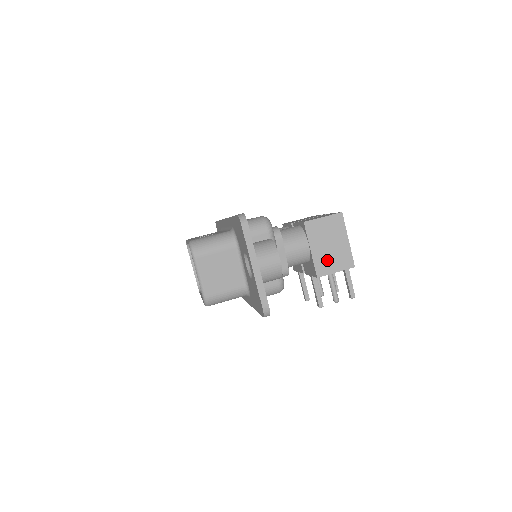
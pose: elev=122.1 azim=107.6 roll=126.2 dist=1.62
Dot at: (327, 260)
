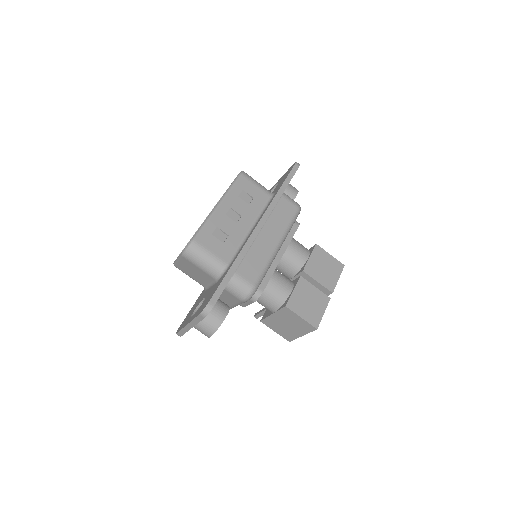
Dot at: (277, 325)
